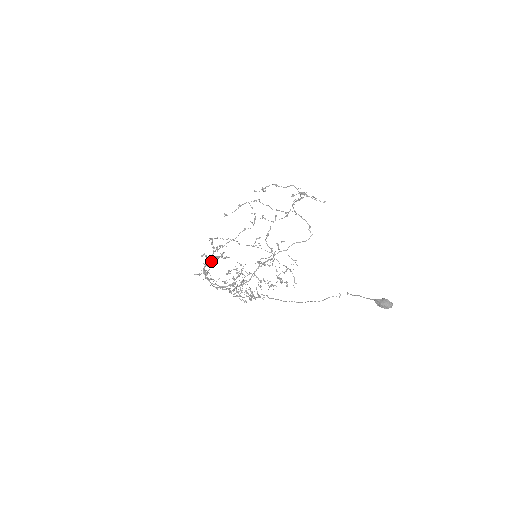
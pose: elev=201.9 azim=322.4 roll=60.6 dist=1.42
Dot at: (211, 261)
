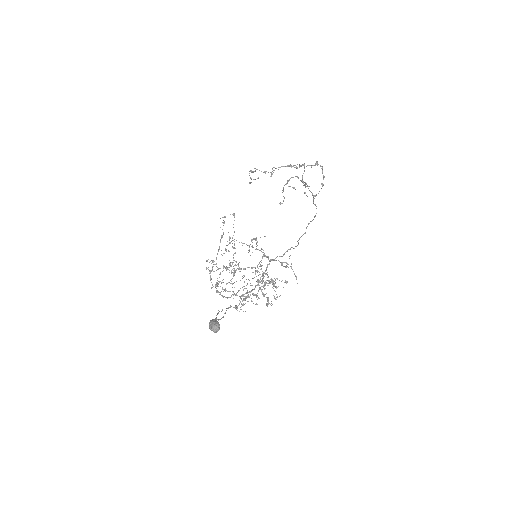
Dot at: (220, 273)
